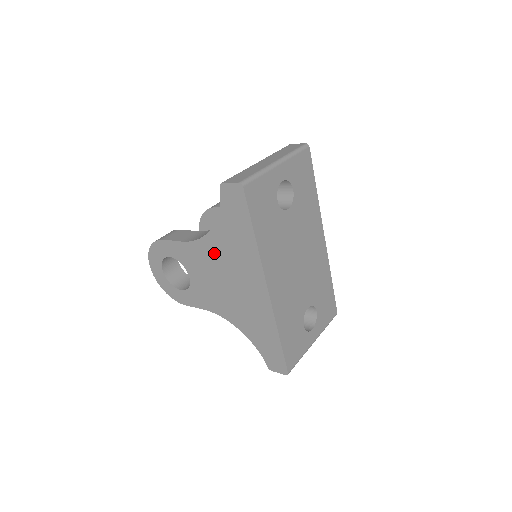
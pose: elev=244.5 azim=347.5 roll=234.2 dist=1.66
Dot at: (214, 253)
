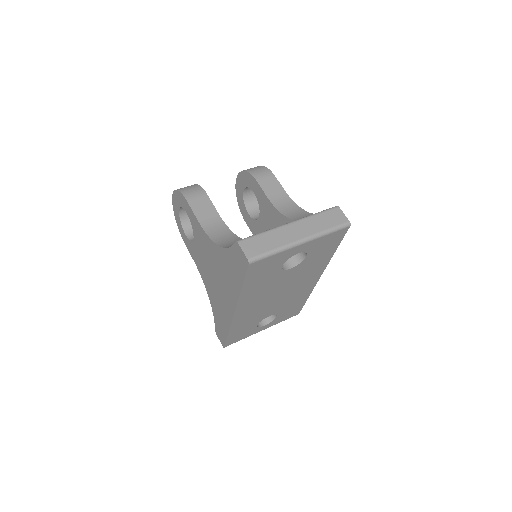
Dot at: (214, 255)
